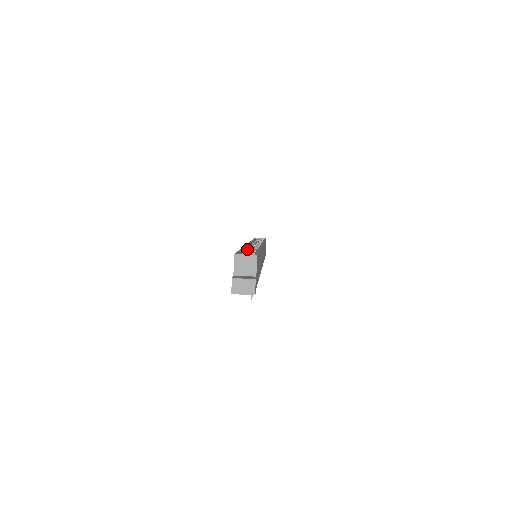
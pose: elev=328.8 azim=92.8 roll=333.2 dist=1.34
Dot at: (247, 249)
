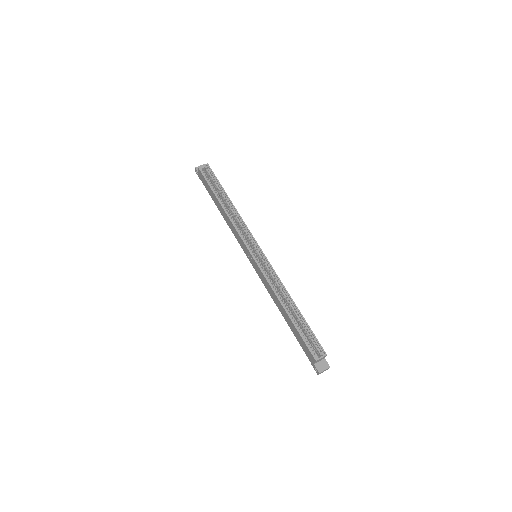
Dot at: (281, 300)
